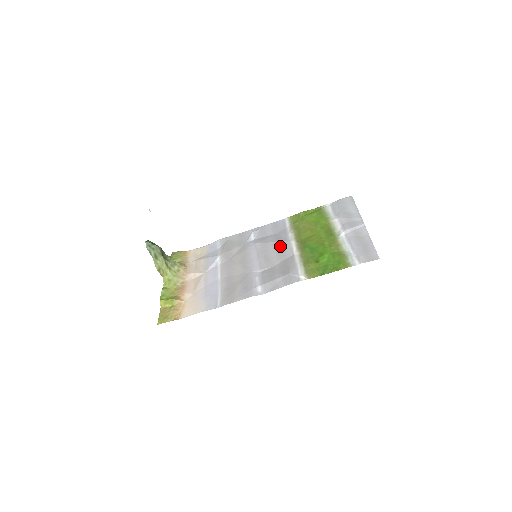
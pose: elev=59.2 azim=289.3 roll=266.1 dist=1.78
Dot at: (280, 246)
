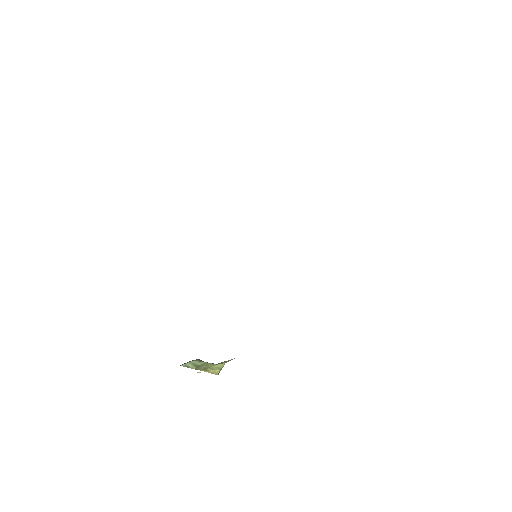
Dot at: occluded
